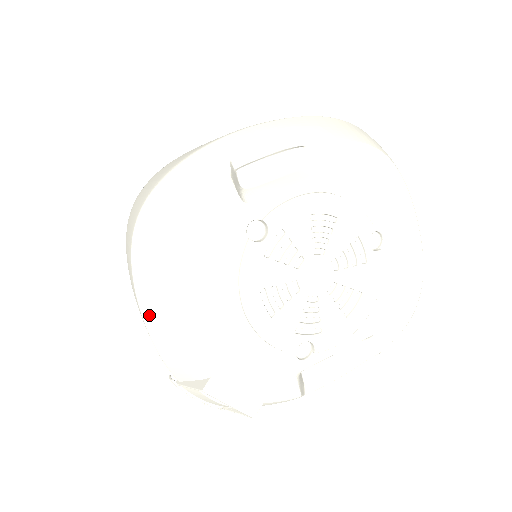
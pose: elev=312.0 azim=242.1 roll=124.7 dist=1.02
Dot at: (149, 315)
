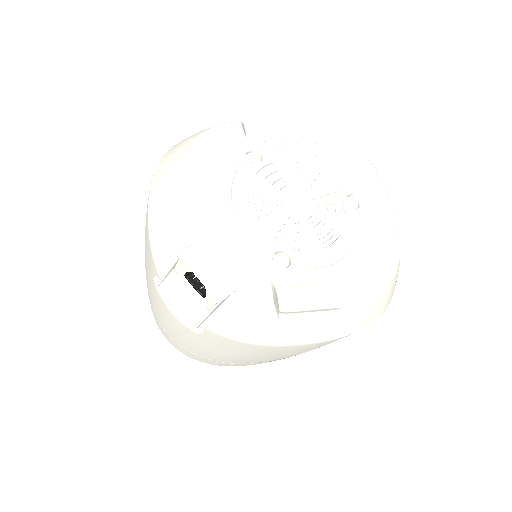
Dot at: (154, 207)
